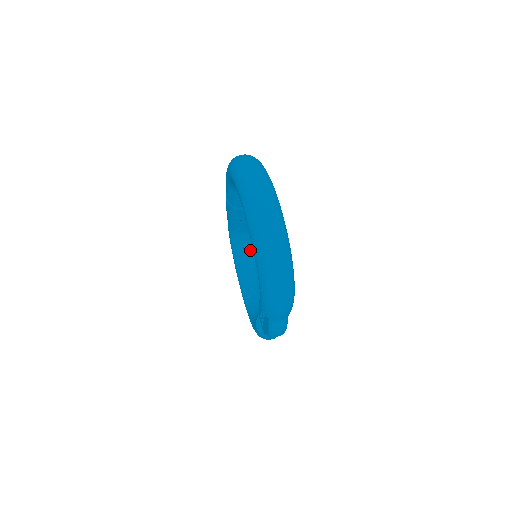
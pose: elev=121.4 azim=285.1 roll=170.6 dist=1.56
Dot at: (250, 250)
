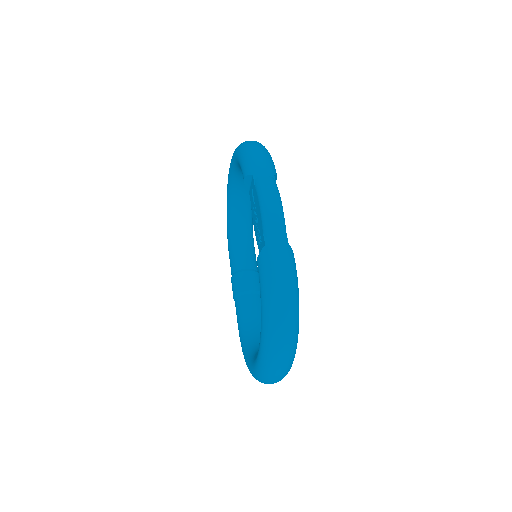
Dot at: occluded
